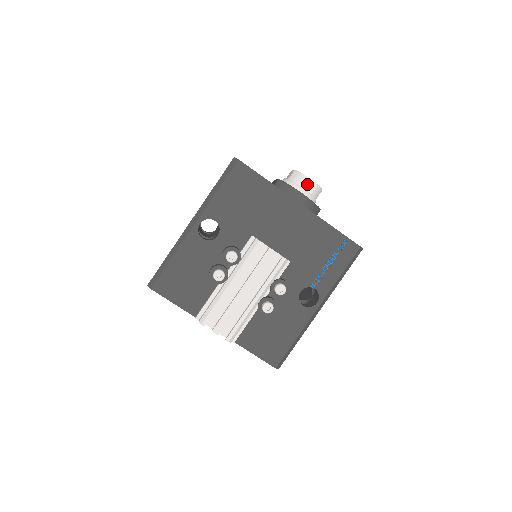
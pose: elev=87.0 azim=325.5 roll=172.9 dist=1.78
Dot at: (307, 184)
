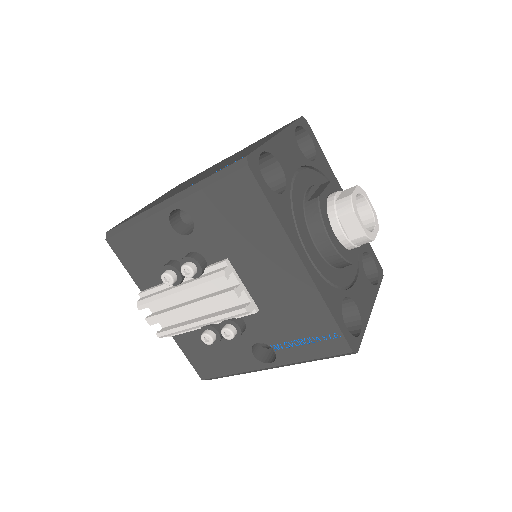
Dot at: (352, 226)
